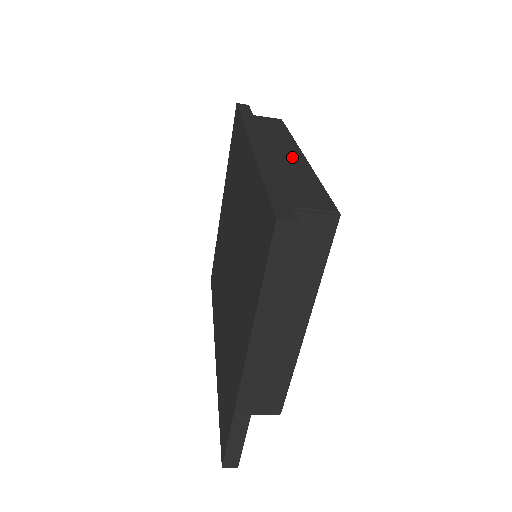
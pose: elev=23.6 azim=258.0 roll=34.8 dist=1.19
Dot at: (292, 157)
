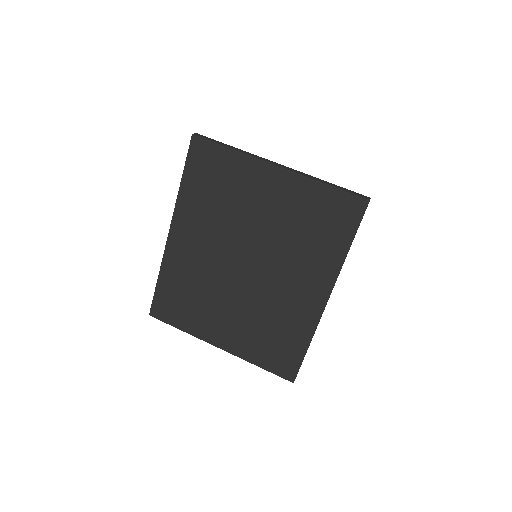
Dot at: occluded
